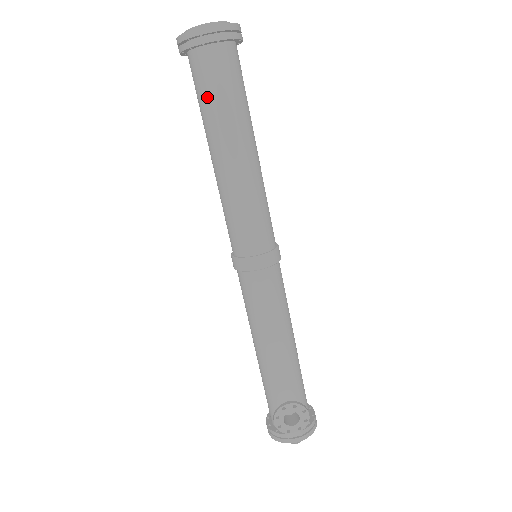
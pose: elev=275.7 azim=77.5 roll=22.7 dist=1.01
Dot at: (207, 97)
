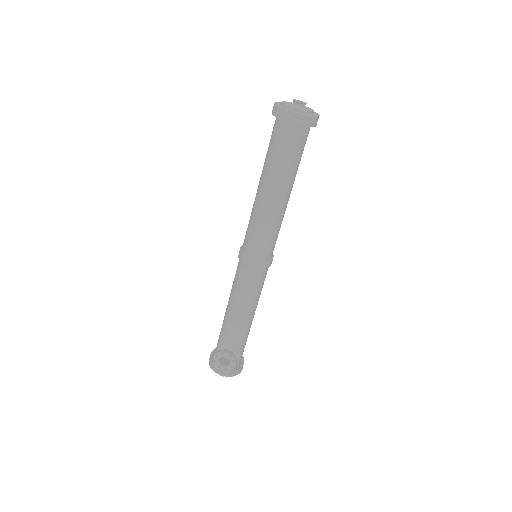
Dot at: (273, 151)
